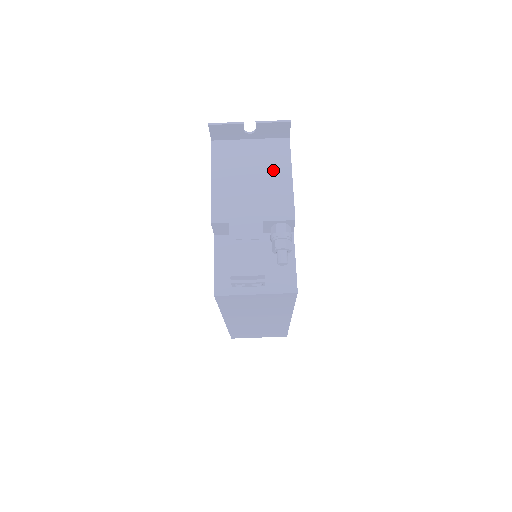
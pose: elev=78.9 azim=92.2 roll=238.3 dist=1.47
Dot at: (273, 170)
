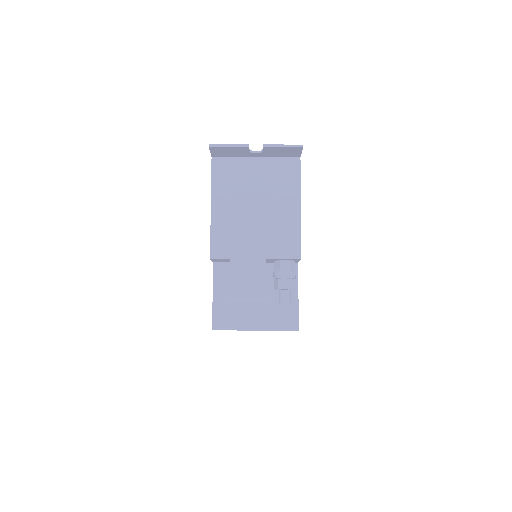
Dot at: (280, 198)
